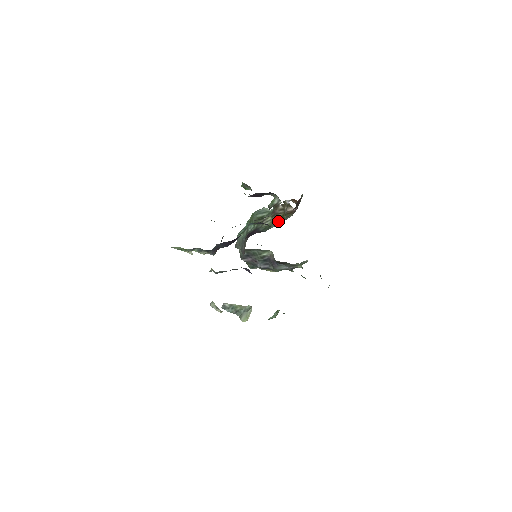
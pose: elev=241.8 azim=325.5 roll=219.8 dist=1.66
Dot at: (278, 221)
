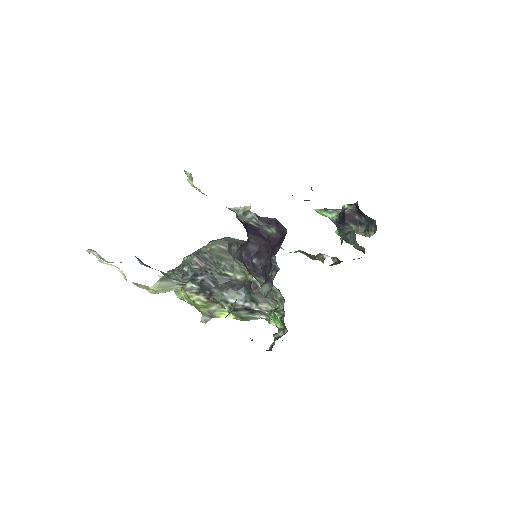
Dot at: (308, 256)
